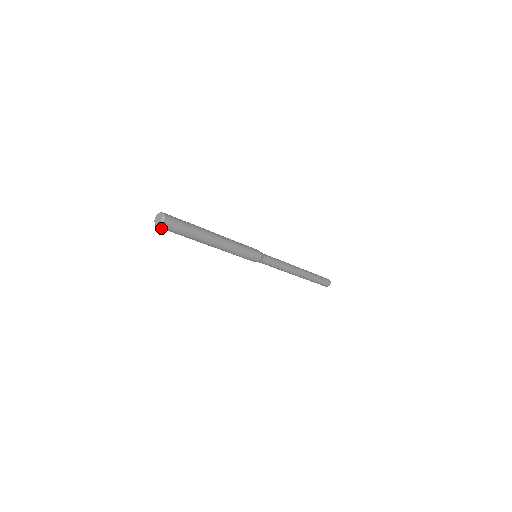
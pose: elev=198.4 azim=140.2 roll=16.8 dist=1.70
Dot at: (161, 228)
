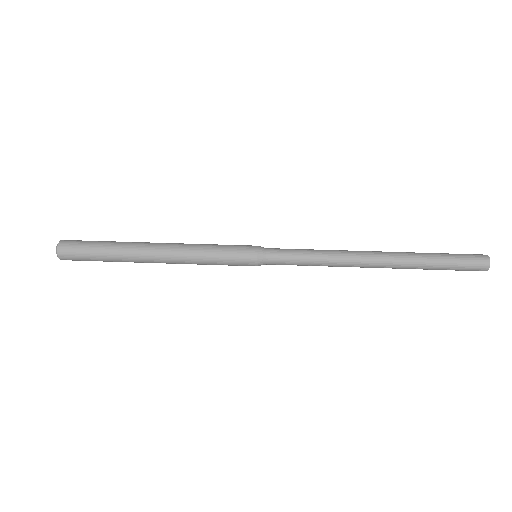
Dot at: occluded
